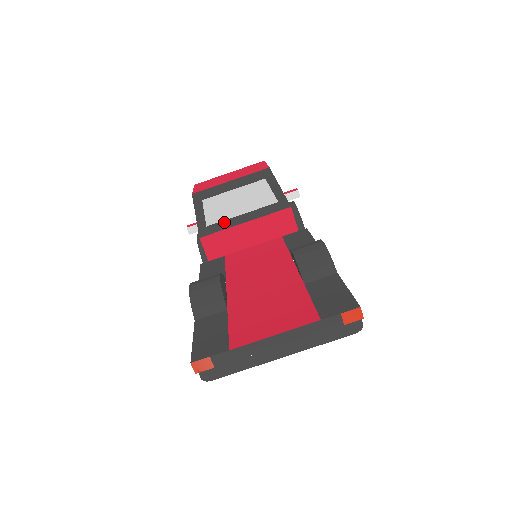
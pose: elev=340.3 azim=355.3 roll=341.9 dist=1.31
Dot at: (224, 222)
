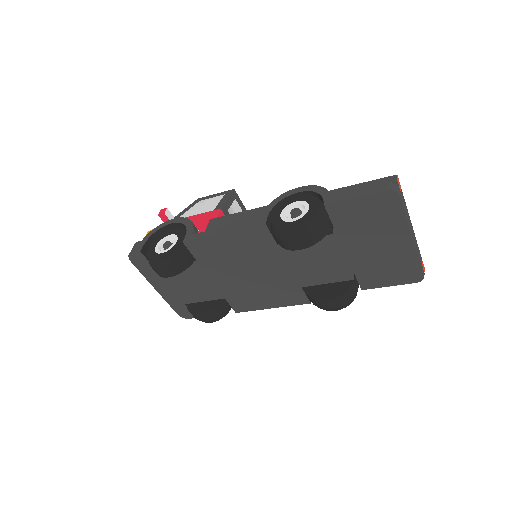
Dot at: occluded
